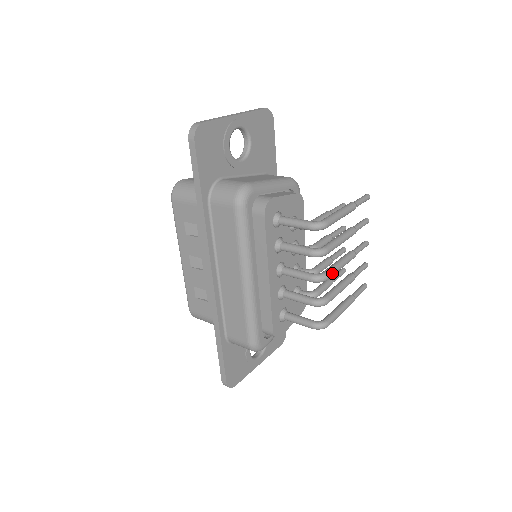
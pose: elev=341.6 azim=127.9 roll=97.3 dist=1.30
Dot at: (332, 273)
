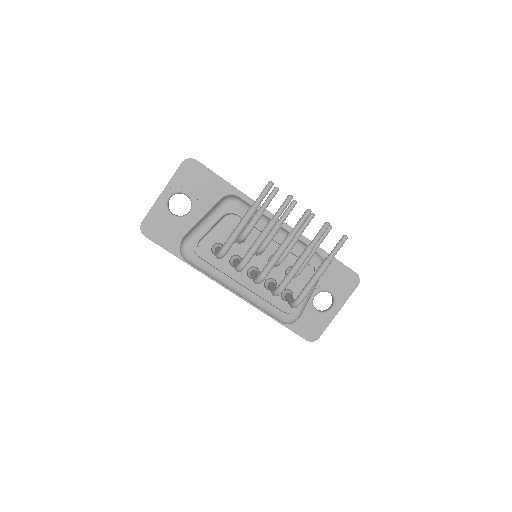
Dot at: (266, 271)
